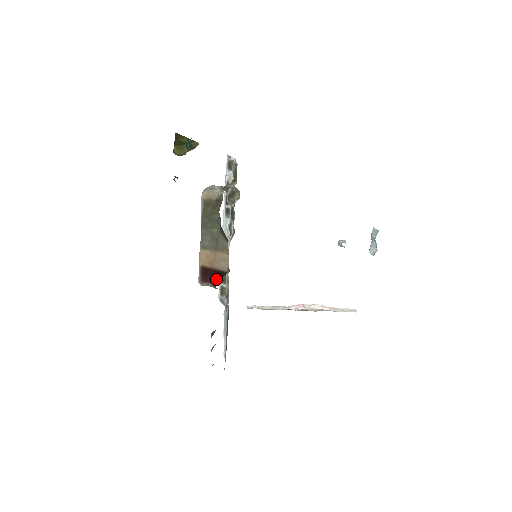
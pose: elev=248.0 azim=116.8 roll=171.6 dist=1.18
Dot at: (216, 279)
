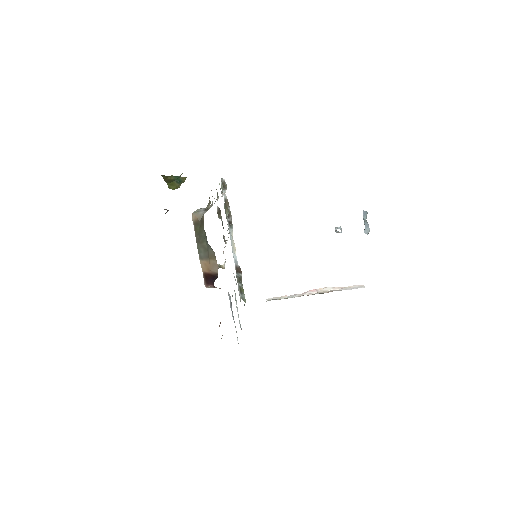
Dot at: (213, 281)
